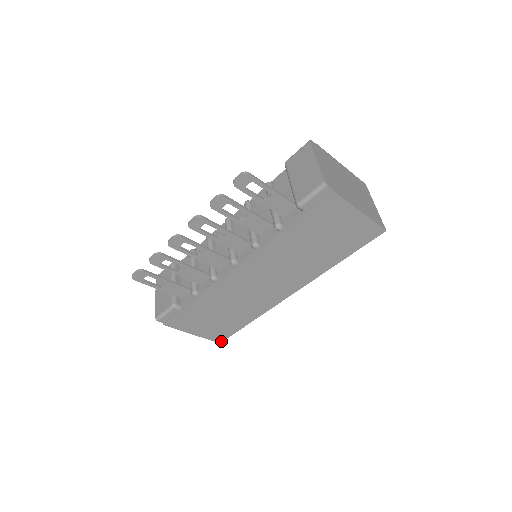
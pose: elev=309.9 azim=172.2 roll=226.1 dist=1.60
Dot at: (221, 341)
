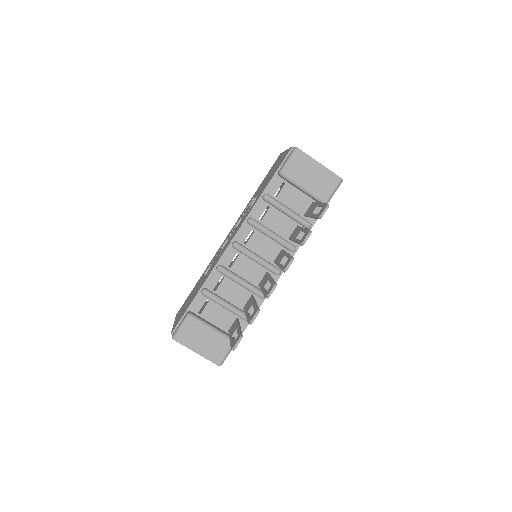
Dot at: occluded
